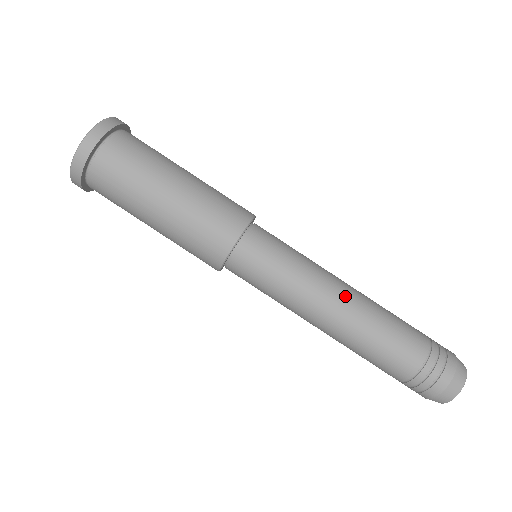
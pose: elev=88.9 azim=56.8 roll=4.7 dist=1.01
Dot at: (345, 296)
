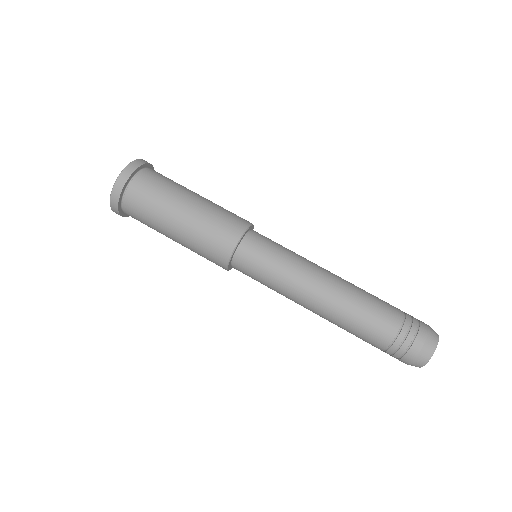
Dot at: (326, 284)
